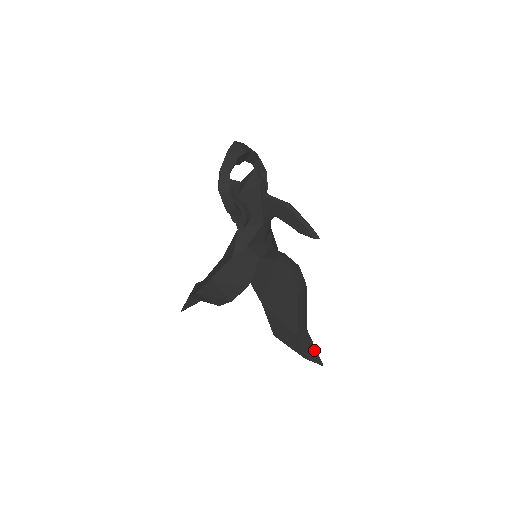
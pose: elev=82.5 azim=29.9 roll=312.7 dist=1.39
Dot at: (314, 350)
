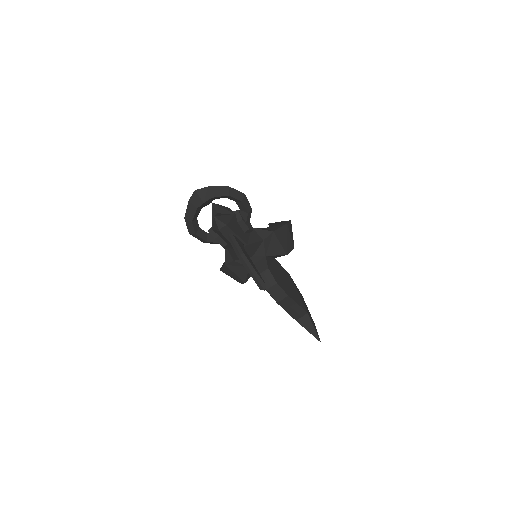
Dot at: (312, 330)
